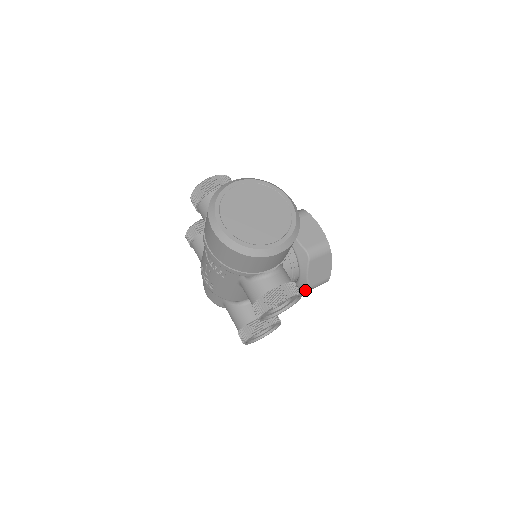
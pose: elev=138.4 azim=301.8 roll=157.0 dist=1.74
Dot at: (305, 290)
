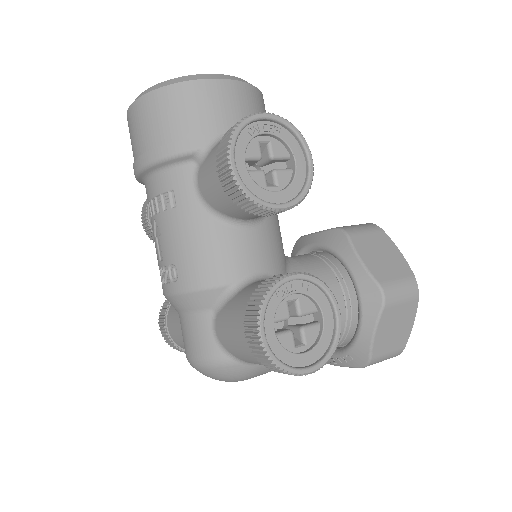
Dot at: (379, 300)
